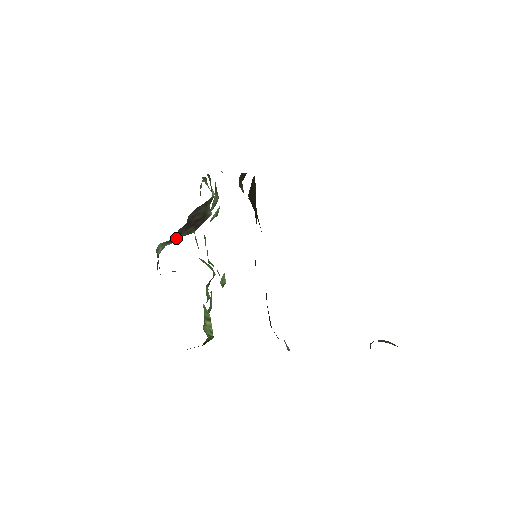
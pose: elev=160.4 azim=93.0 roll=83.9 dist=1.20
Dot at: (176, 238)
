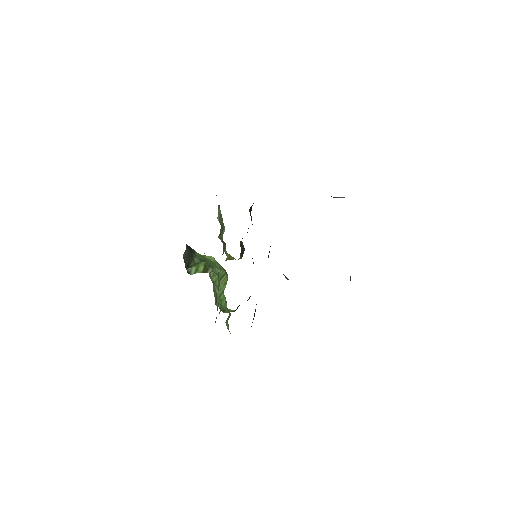
Dot at: occluded
